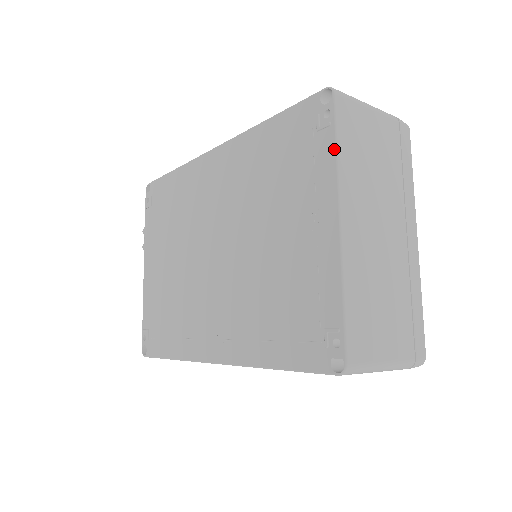
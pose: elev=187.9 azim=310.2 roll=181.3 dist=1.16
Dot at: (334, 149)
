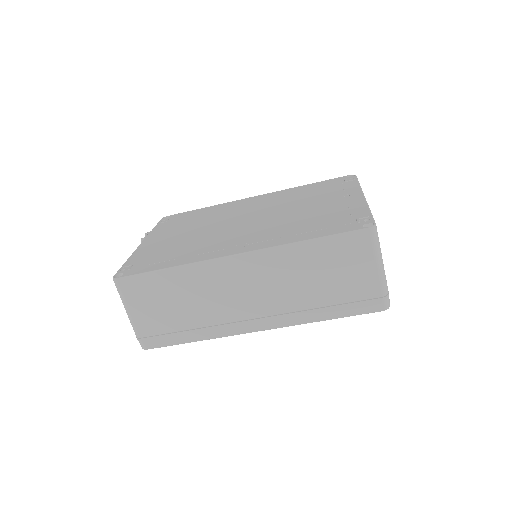
Dot at: (358, 183)
